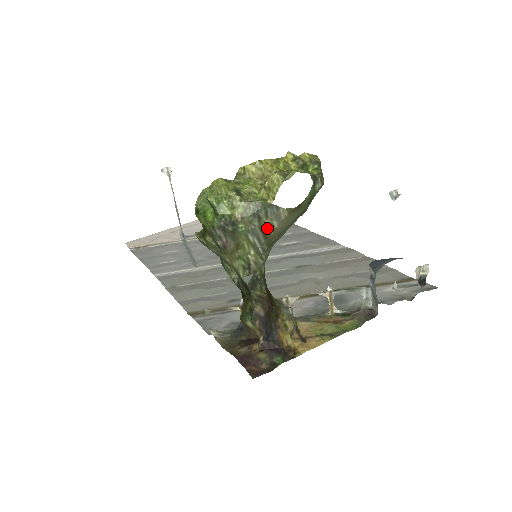
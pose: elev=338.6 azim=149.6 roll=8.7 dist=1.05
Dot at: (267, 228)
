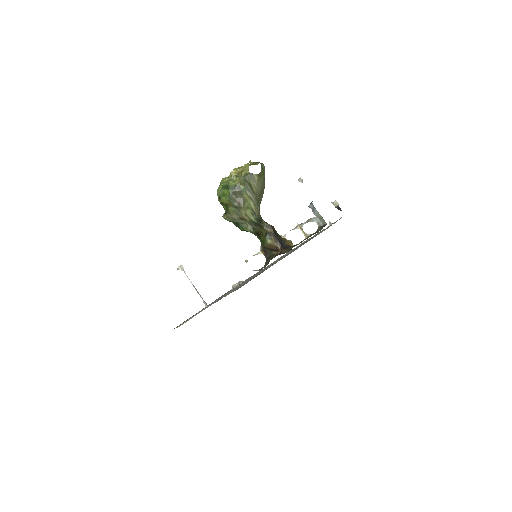
Dot at: (252, 187)
